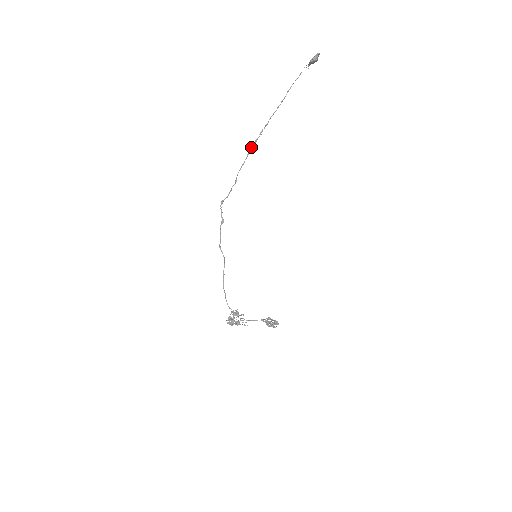
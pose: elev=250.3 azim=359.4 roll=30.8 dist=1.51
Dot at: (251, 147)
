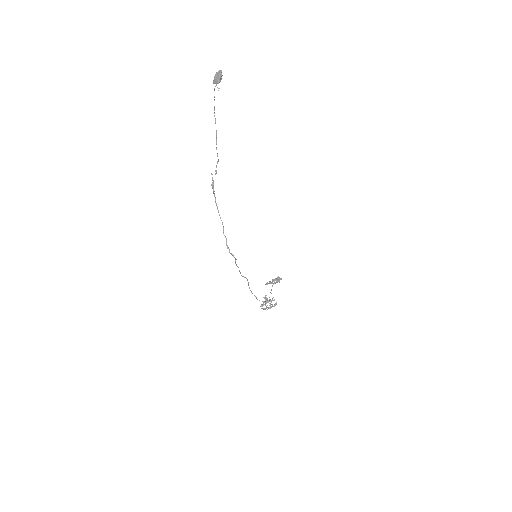
Dot at: (213, 188)
